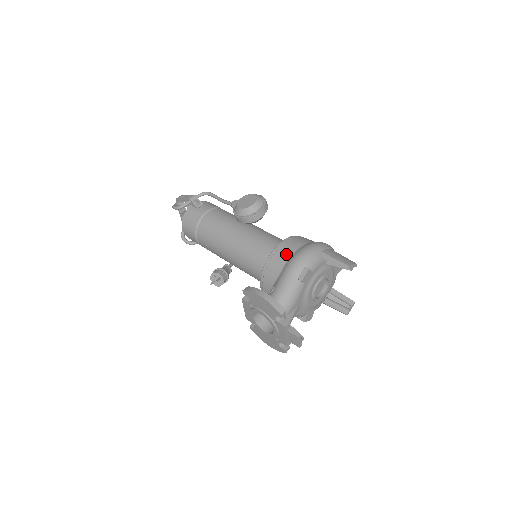
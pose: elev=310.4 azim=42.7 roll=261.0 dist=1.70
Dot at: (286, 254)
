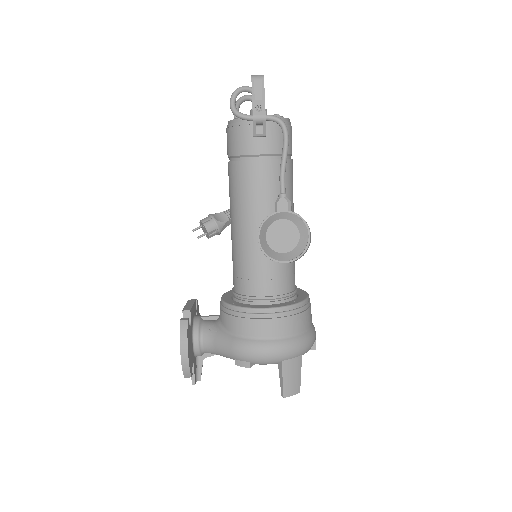
Dot at: (252, 330)
